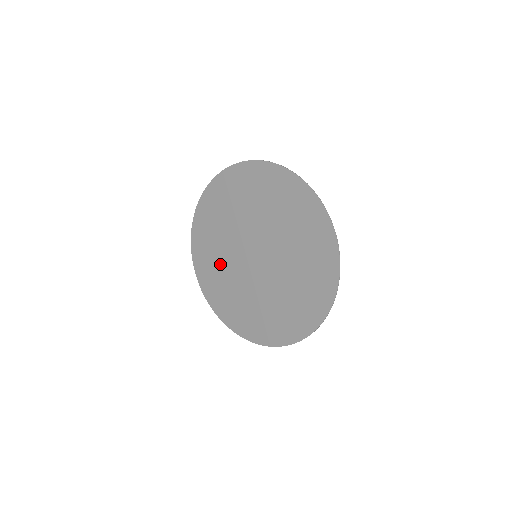
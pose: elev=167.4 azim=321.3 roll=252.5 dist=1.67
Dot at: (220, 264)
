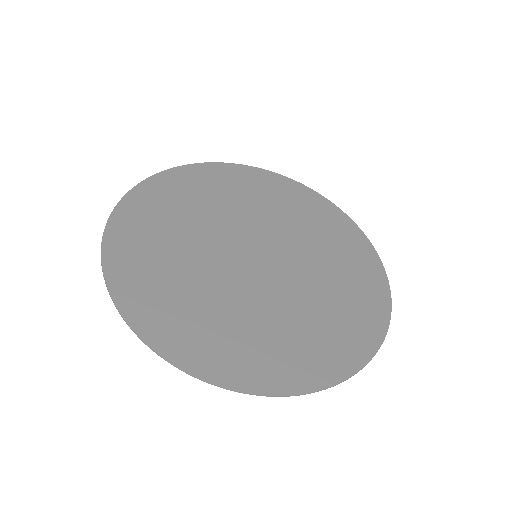
Dot at: (192, 288)
